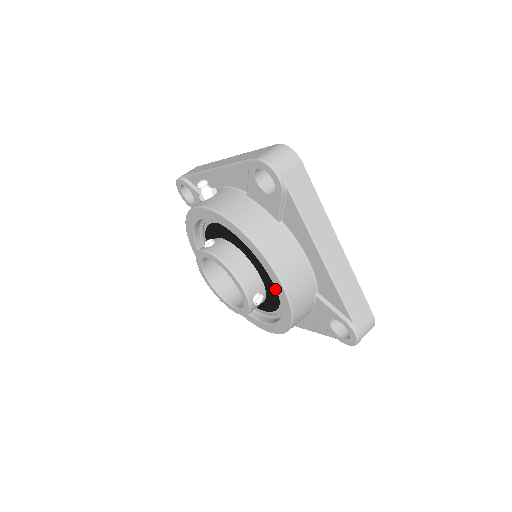
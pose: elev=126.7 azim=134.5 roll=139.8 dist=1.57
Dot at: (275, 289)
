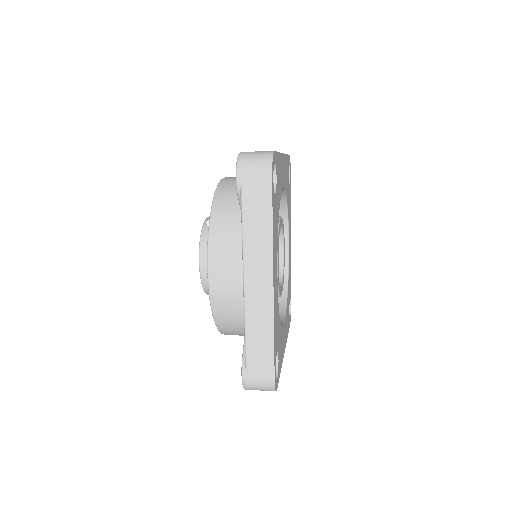
Dot at: occluded
